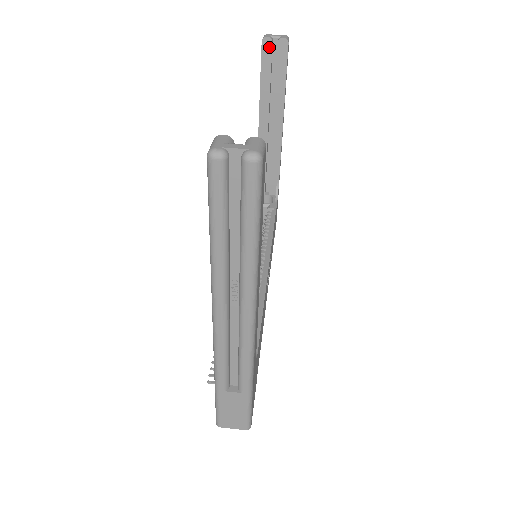
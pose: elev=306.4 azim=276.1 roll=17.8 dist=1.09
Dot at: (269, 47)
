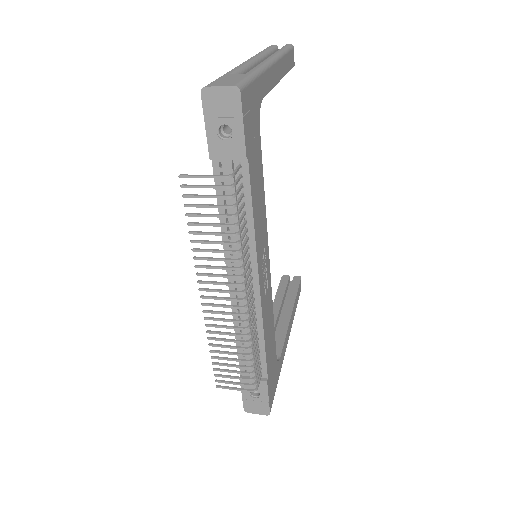
Dot at: (287, 279)
